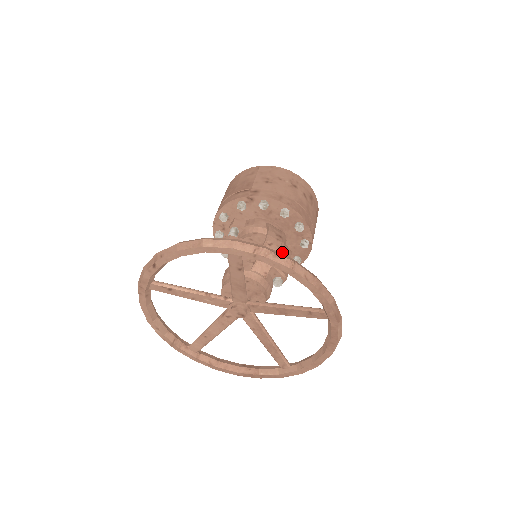
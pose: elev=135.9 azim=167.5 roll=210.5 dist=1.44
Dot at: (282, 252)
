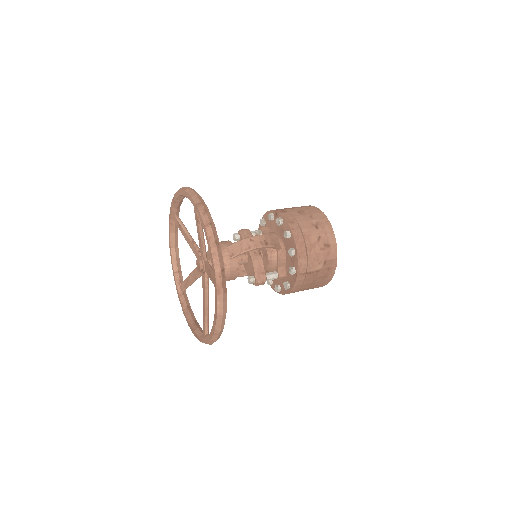
Dot at: (277, 268)
